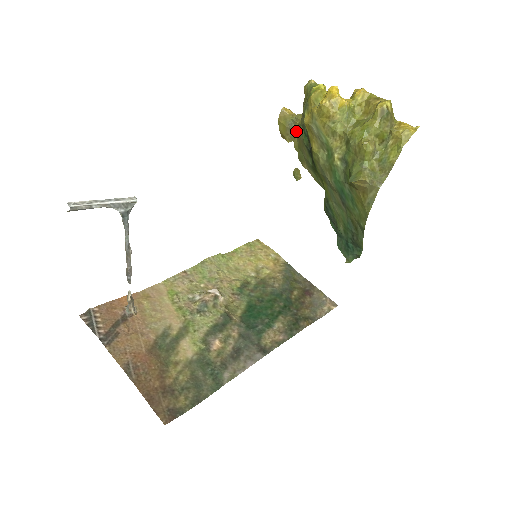
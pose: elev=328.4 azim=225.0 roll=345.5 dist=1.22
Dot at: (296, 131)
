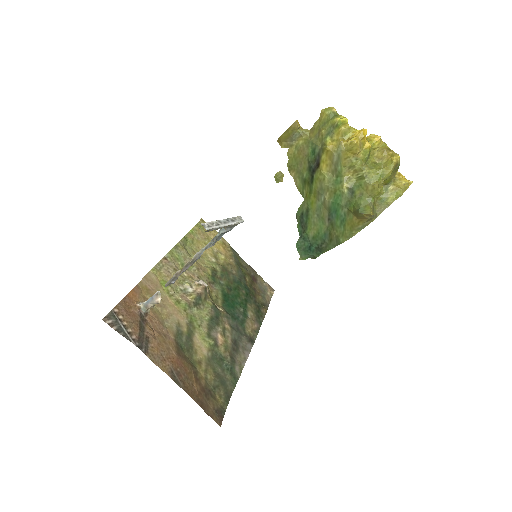
Dot at: (297, 142)
